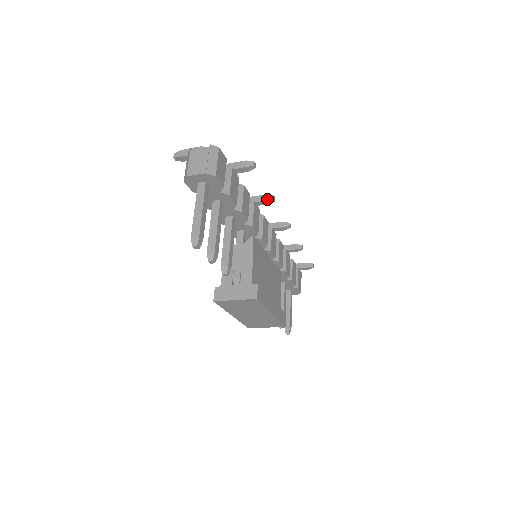
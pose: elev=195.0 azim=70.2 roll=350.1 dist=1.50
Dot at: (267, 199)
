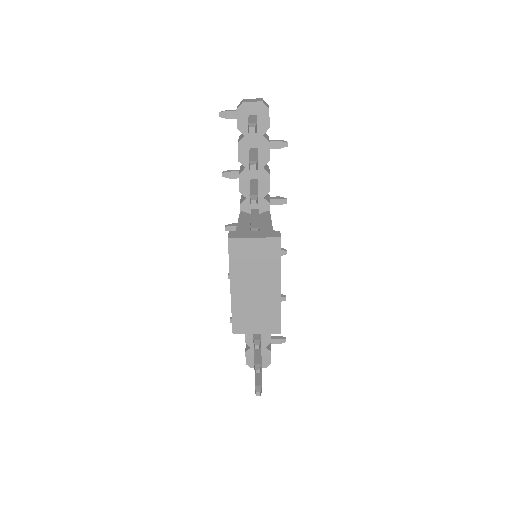
Dot at: (281, 198)
